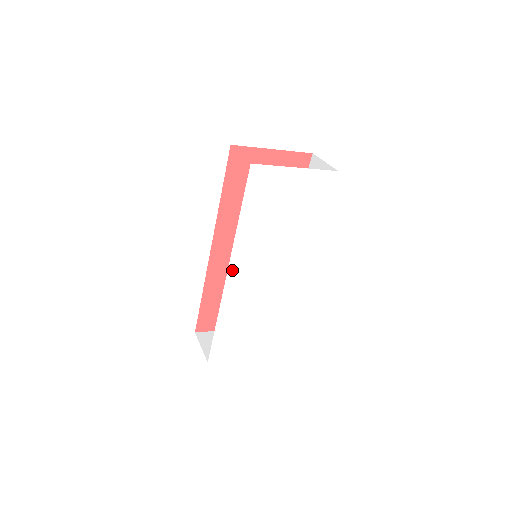
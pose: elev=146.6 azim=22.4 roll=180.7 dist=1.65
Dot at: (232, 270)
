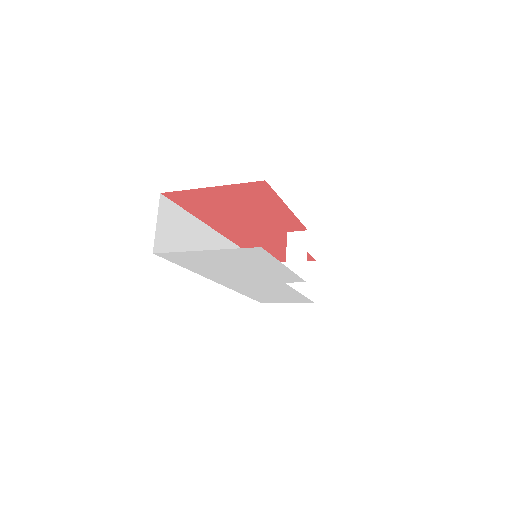
Dot at: (221, 282)
